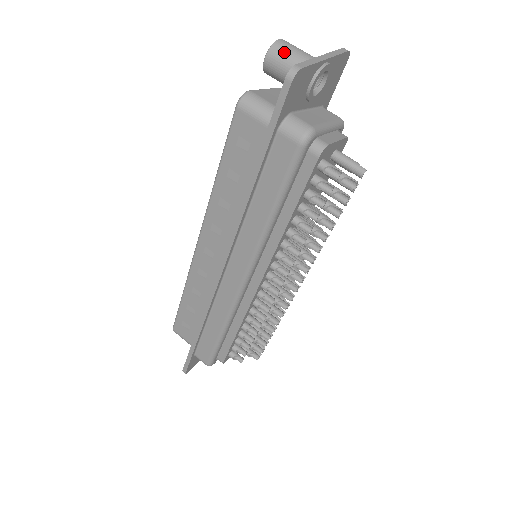
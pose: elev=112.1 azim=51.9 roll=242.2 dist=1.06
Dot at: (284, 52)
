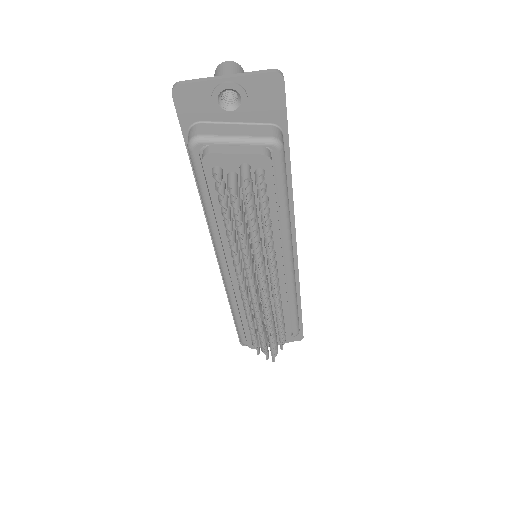
Dot at: (217, 72)
